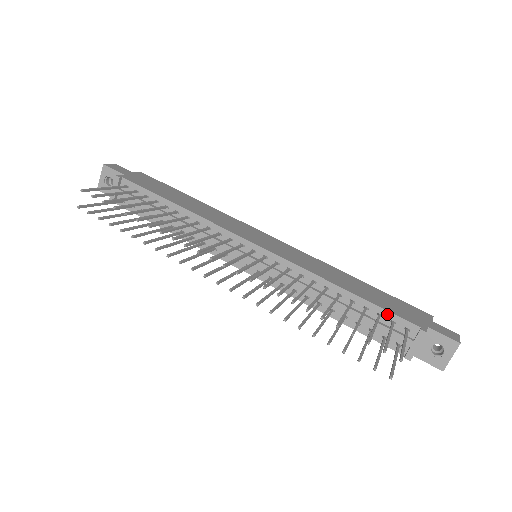
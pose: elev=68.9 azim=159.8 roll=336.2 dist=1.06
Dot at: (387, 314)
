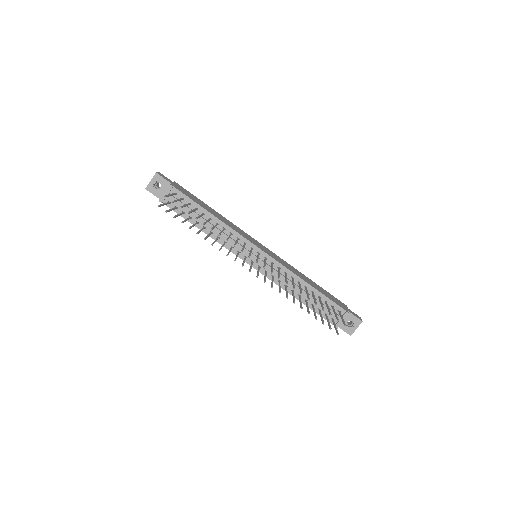
Dot at: (330, 301)
